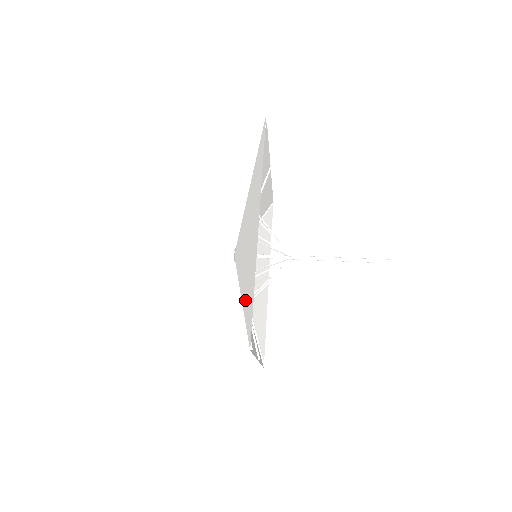
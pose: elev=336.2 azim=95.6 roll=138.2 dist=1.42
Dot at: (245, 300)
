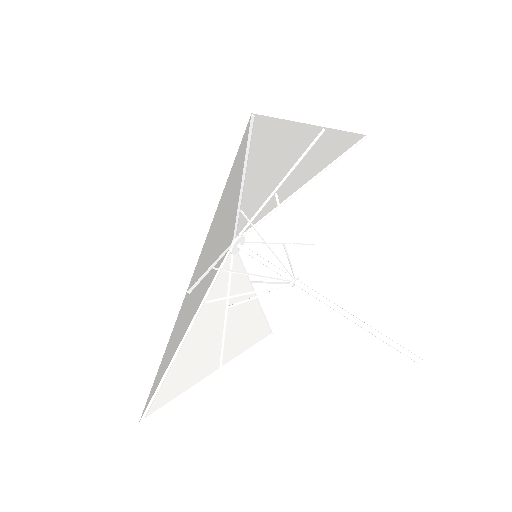
Dot at: (175, 347)
